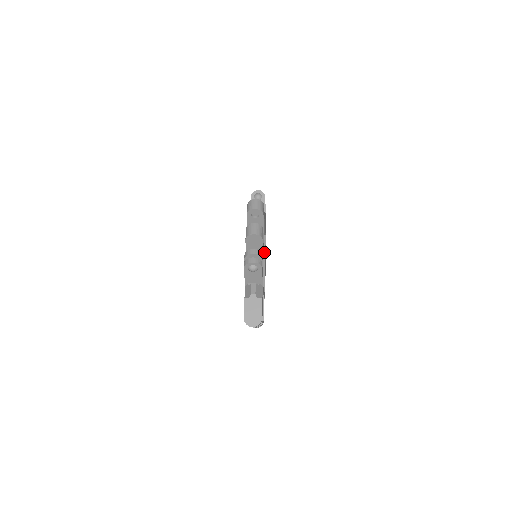
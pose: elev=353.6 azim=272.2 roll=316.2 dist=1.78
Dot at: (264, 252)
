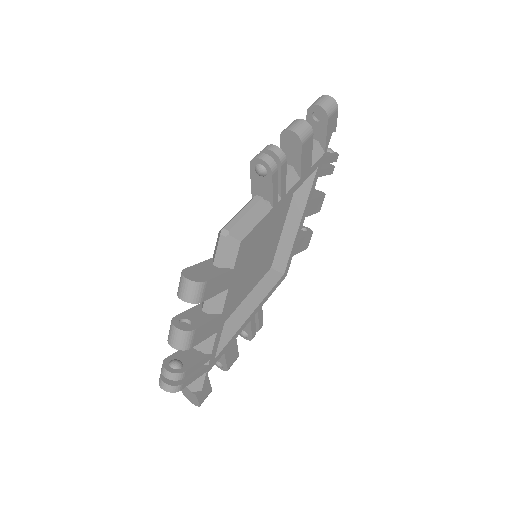
Dot at: (304, 203)
